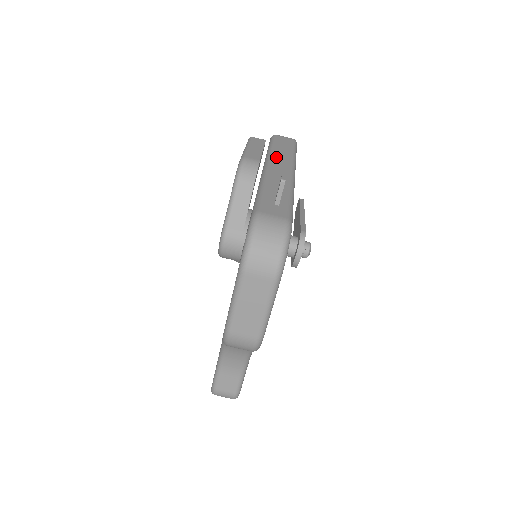
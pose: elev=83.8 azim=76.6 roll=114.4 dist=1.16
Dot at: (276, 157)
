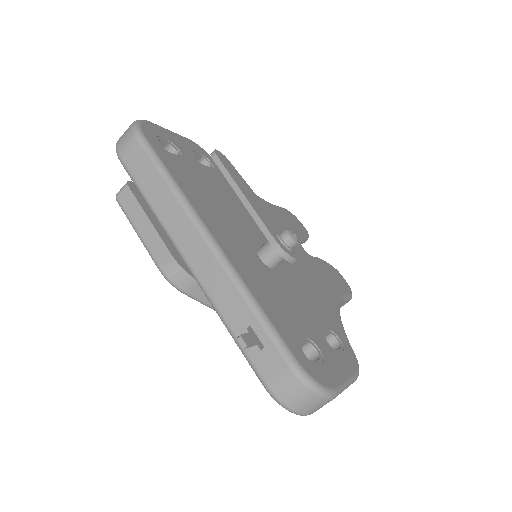
Dot at: (172, 227)
